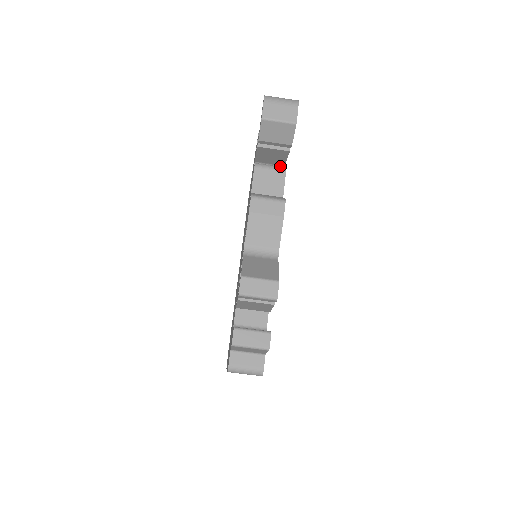
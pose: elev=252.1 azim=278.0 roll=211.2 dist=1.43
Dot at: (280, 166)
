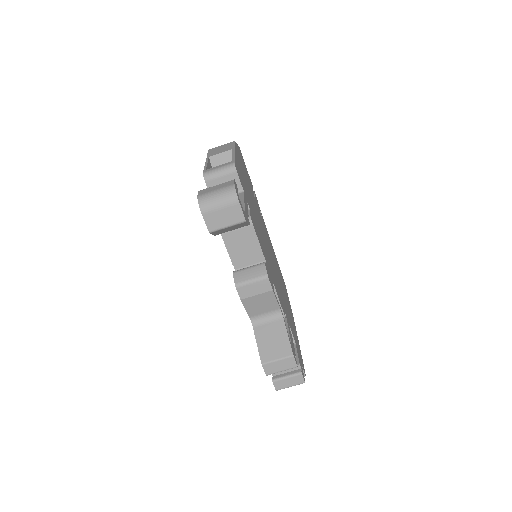
Dot at: occluded
